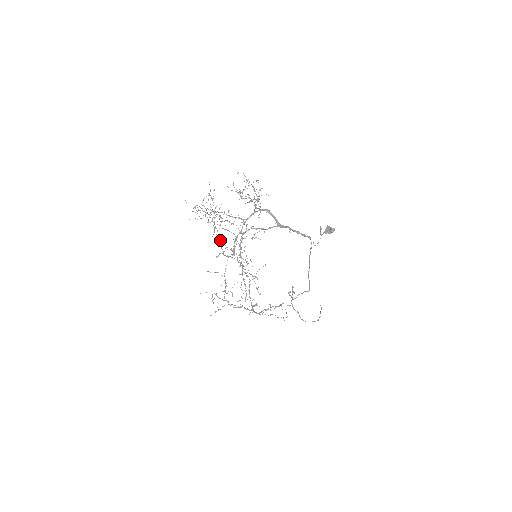
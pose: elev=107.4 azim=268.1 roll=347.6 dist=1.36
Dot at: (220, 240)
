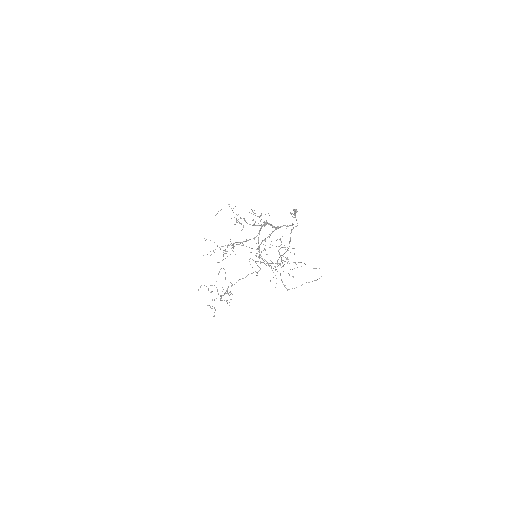
Dot at: occluded
